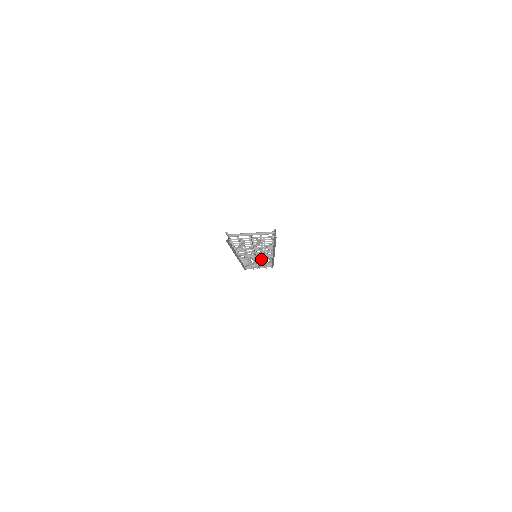
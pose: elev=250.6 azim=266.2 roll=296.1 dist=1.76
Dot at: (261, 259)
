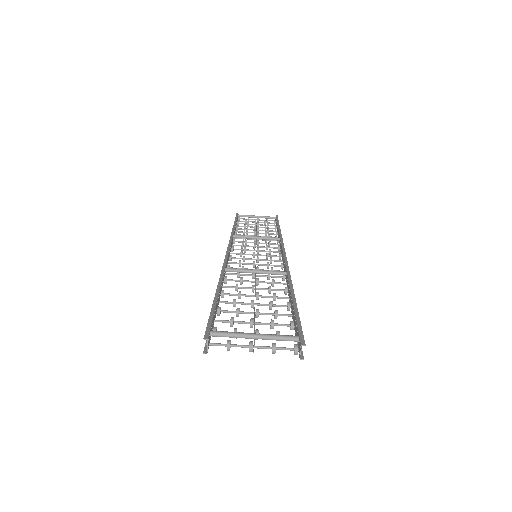
Dot at: (263, 247)
